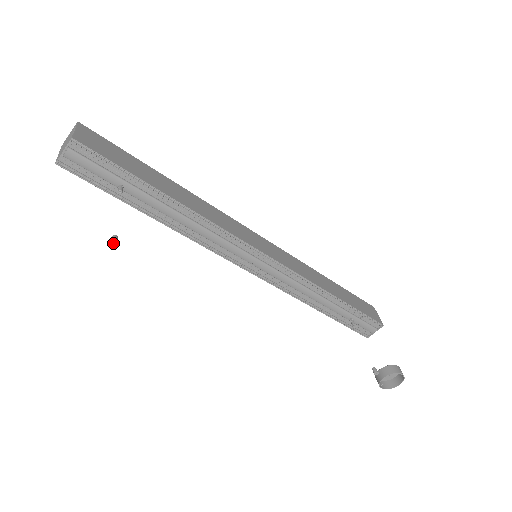
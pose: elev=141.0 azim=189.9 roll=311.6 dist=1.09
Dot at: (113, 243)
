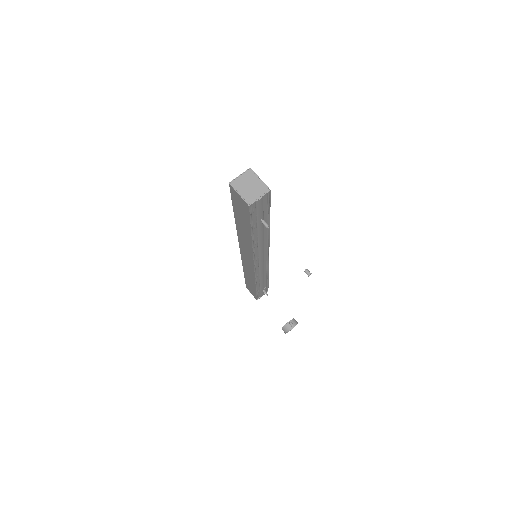
Dot at: (309, 275)
